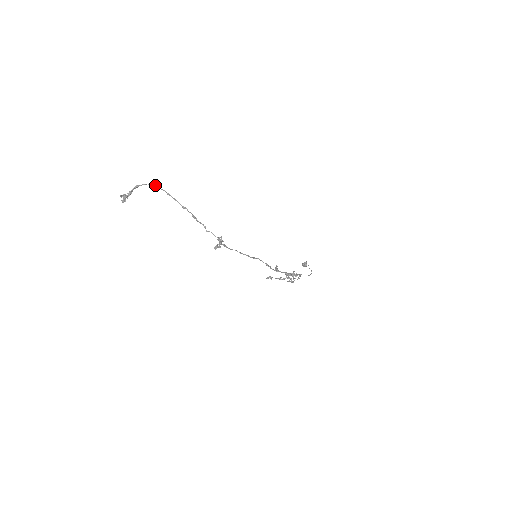
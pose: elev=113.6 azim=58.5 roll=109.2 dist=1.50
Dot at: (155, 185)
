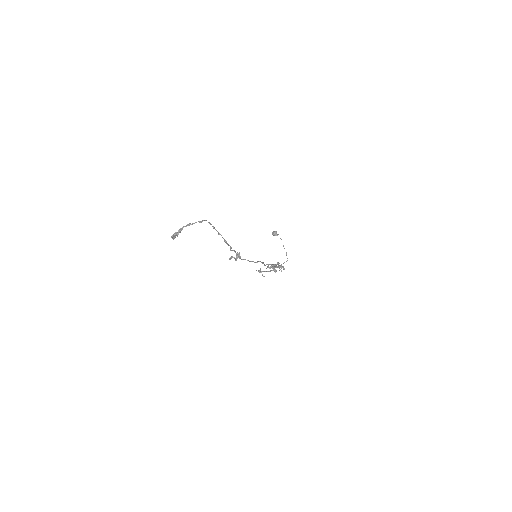
Dot at: (203, 220)
